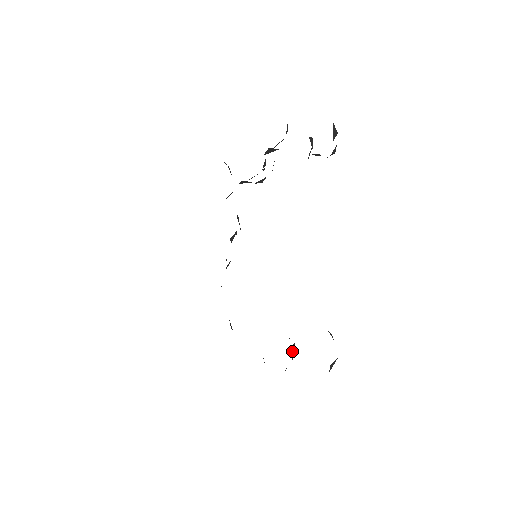
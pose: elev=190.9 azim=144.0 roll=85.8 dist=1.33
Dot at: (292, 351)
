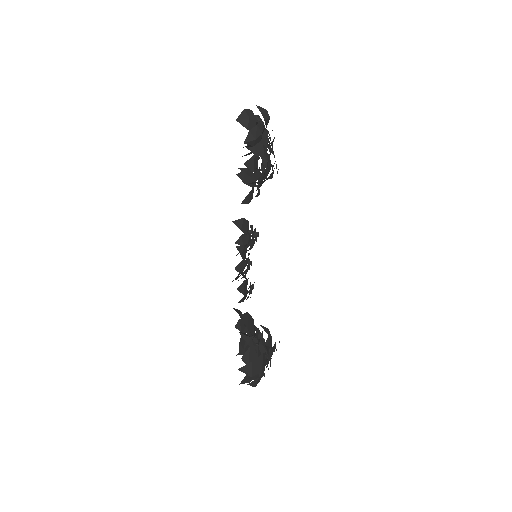
Dot at: occluded
